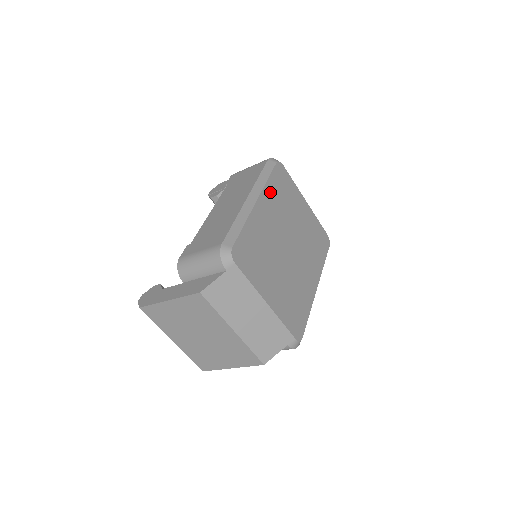
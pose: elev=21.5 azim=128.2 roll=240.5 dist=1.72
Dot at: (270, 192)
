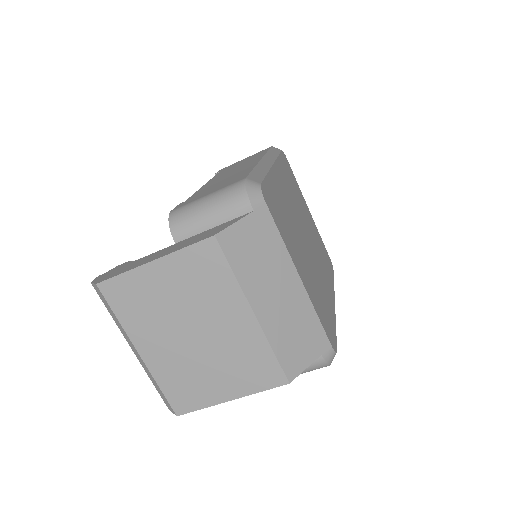
Dot at: (282, 169)
